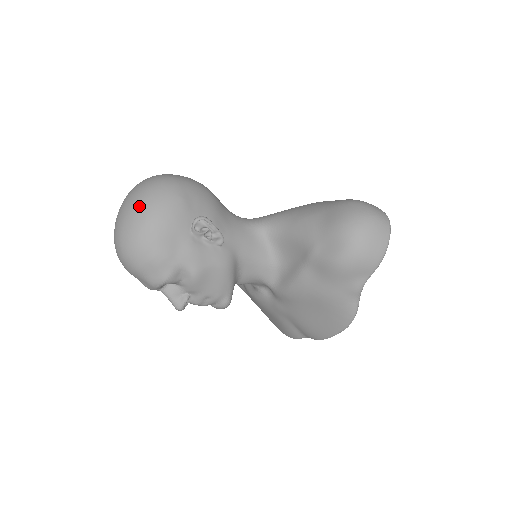
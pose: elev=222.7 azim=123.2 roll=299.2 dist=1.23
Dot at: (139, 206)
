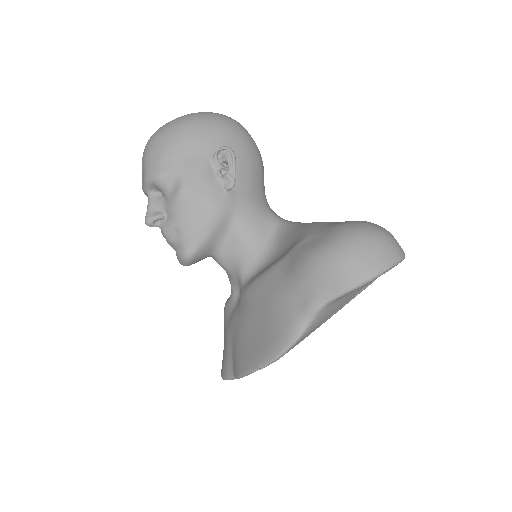
Dot at: (194, 114)
